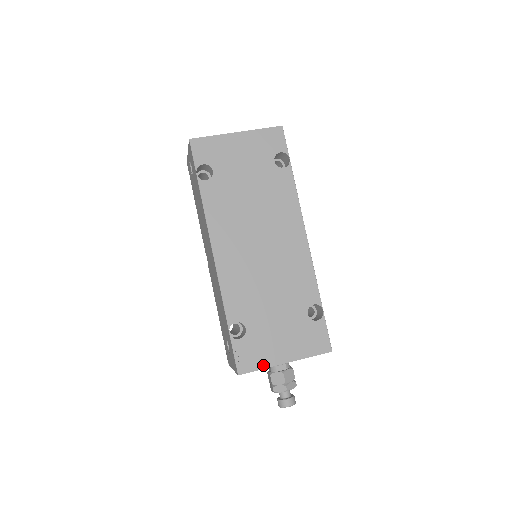
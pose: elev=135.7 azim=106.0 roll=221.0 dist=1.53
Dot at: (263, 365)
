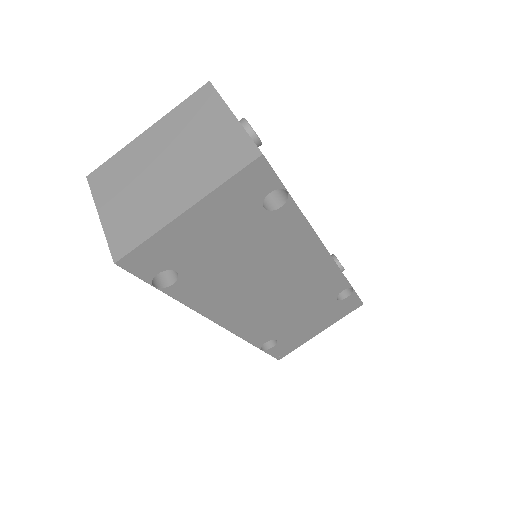
Dot at: (299, 345)
